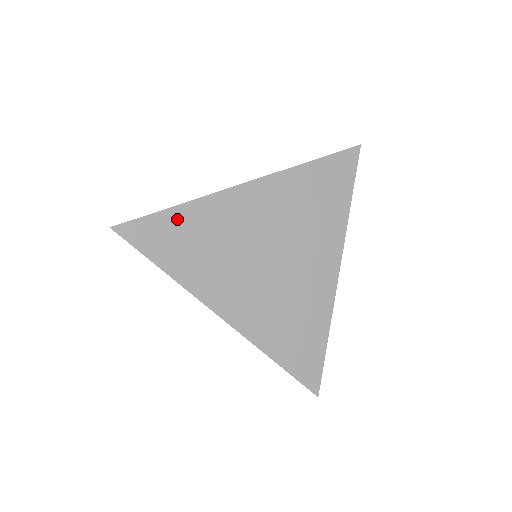
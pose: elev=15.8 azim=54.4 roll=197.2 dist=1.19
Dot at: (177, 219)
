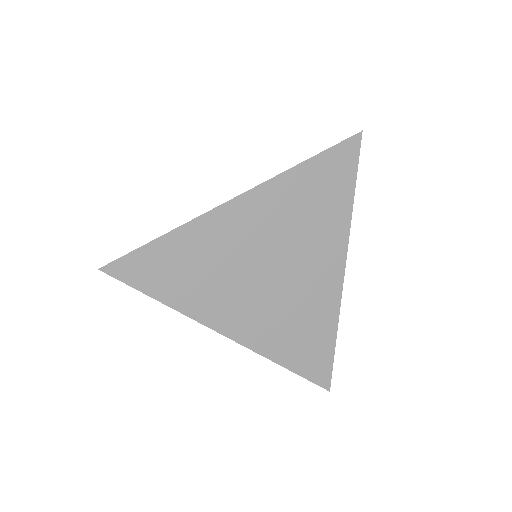
Dot at: (167, 248)
